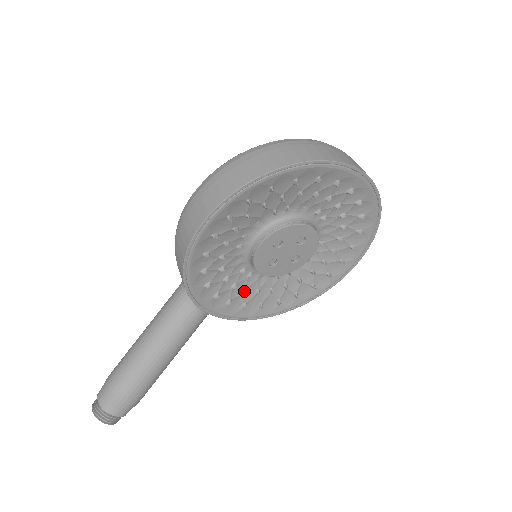
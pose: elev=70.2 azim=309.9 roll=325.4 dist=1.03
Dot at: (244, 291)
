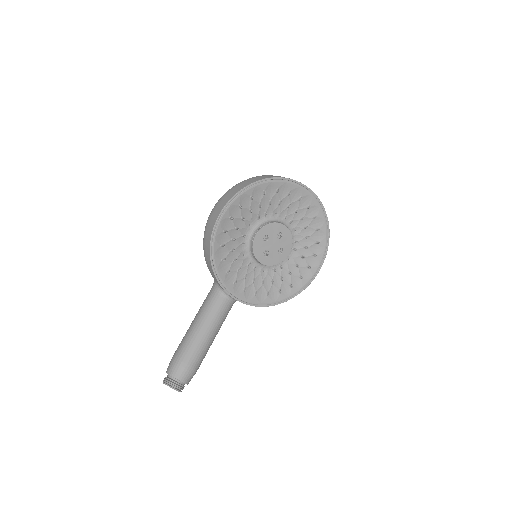
Dot at: (253, 281)
